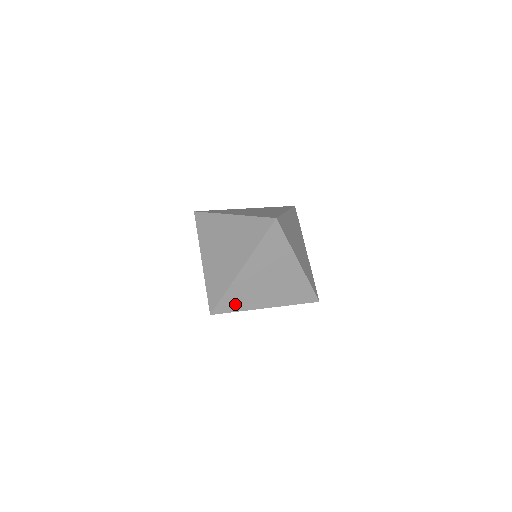
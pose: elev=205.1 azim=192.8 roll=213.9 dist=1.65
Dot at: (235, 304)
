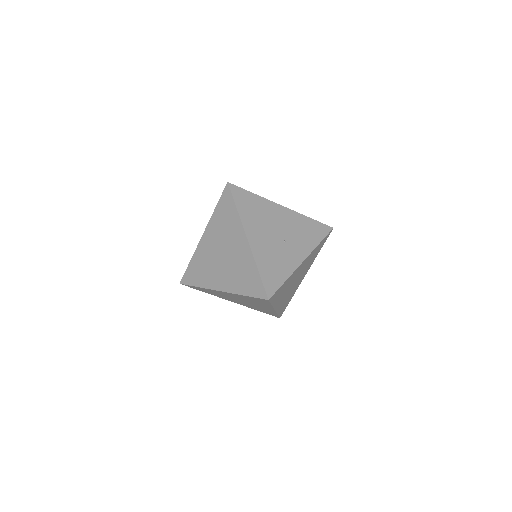
Dot at: (245, 205)
